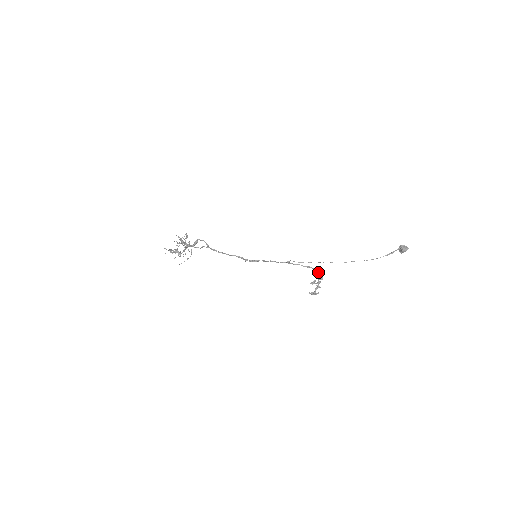
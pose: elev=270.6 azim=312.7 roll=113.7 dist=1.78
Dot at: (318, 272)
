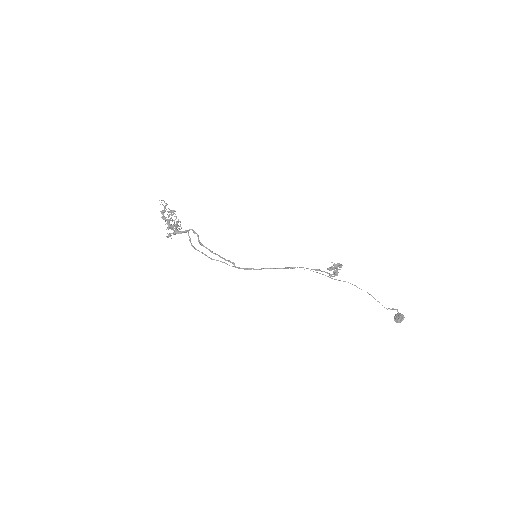
Dot at: (330, 274)
